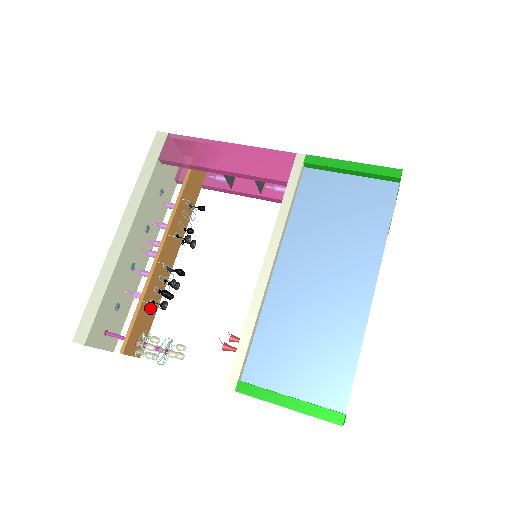
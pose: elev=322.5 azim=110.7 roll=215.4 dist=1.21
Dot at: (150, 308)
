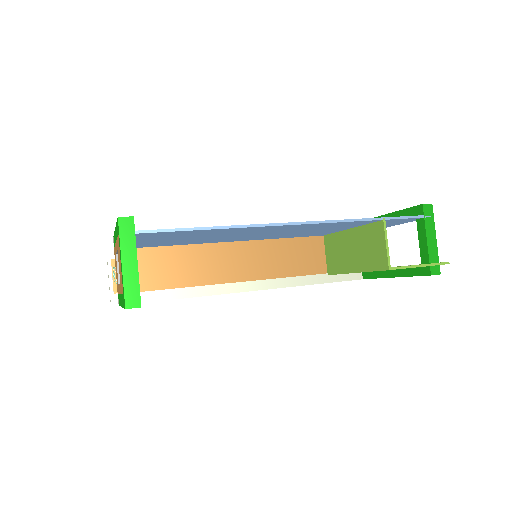
Dot at: occluded
